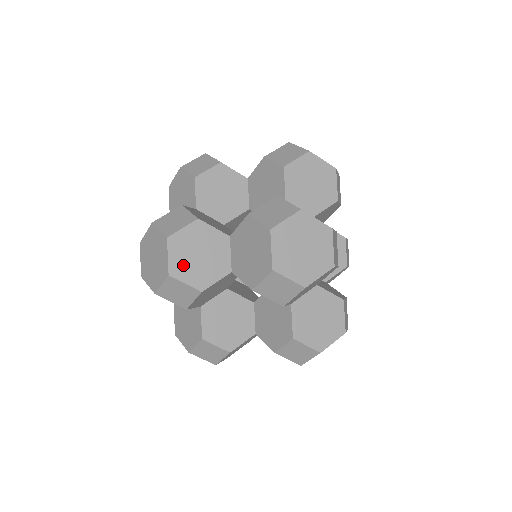
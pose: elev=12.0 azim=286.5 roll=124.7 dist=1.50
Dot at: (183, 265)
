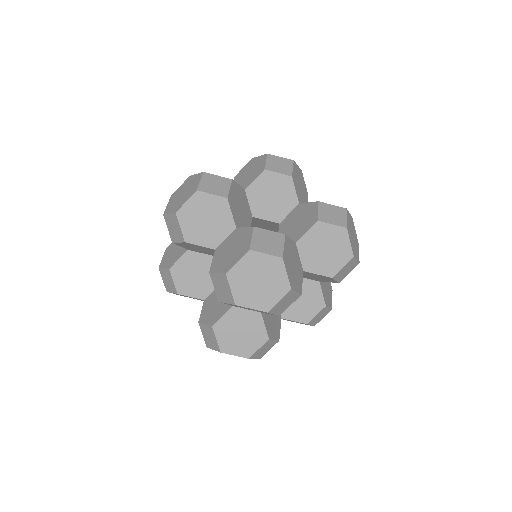
Dot at: (292, 277)
